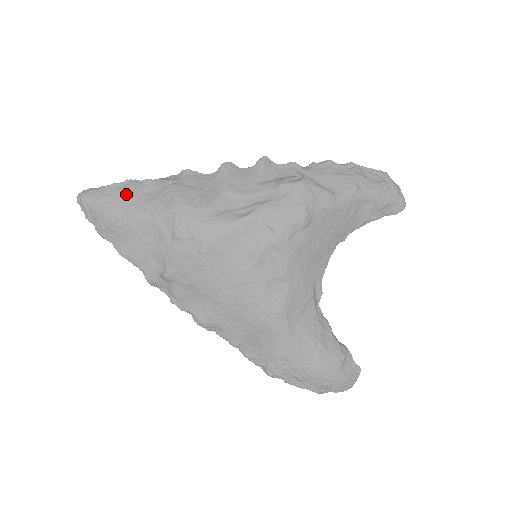
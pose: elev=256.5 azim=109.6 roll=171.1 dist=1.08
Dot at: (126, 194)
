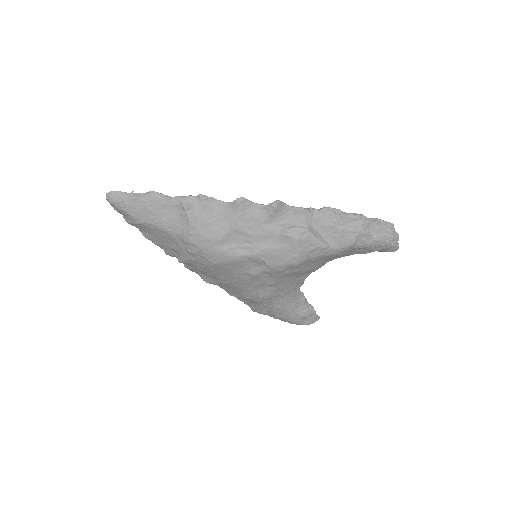
Dot at: (148, 207)
